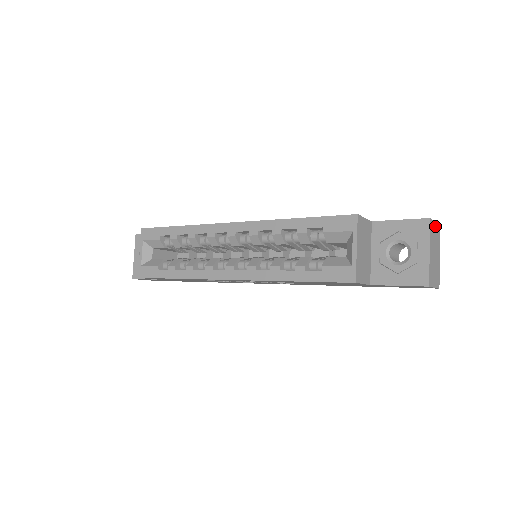
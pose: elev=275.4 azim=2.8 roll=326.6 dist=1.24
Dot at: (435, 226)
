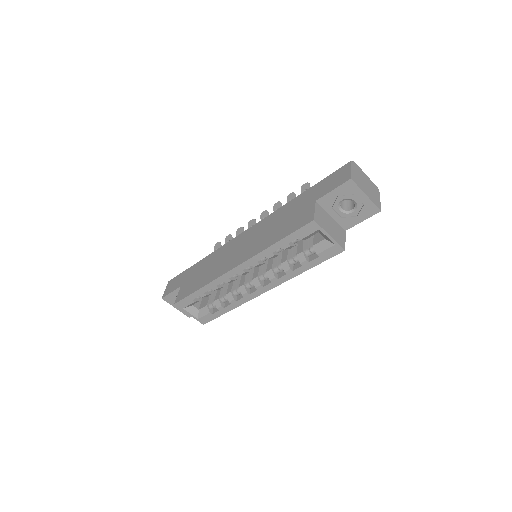
Dot at: (353, 170)
